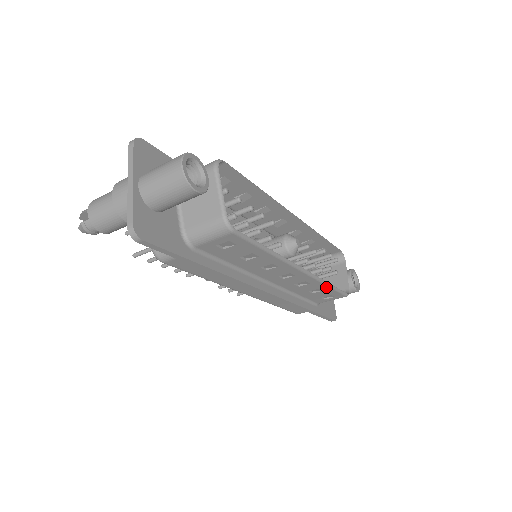
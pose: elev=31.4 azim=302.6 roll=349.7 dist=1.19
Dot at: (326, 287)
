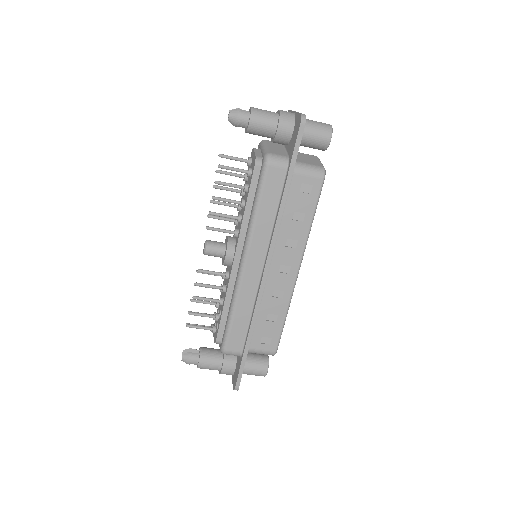
Dot at: (283, 317)
